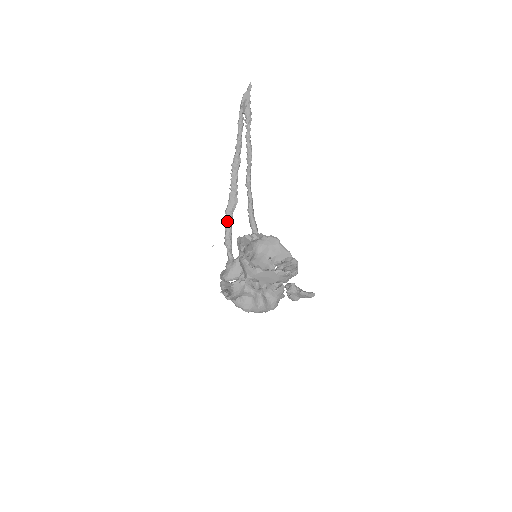
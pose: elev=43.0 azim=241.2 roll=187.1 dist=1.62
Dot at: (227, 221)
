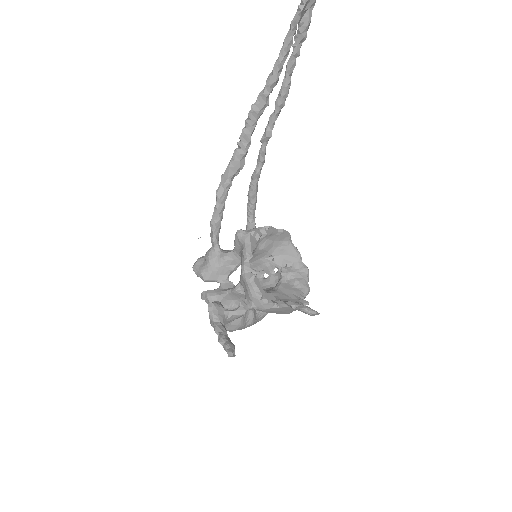
Dot at: (221, 193)
